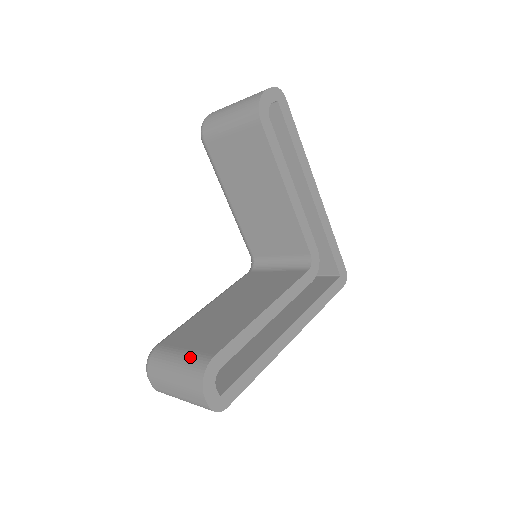
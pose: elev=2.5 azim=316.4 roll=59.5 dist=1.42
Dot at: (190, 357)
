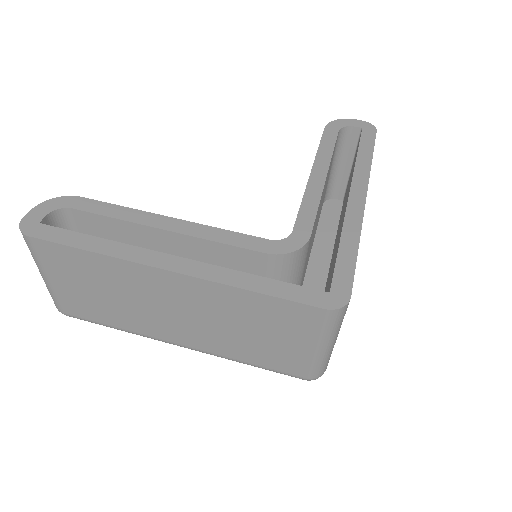
Dot at: occluded
